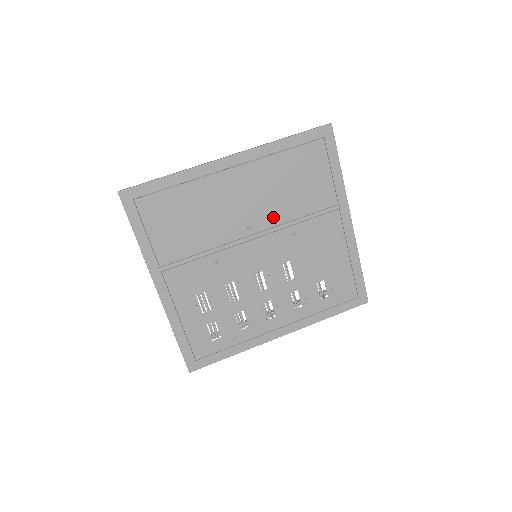
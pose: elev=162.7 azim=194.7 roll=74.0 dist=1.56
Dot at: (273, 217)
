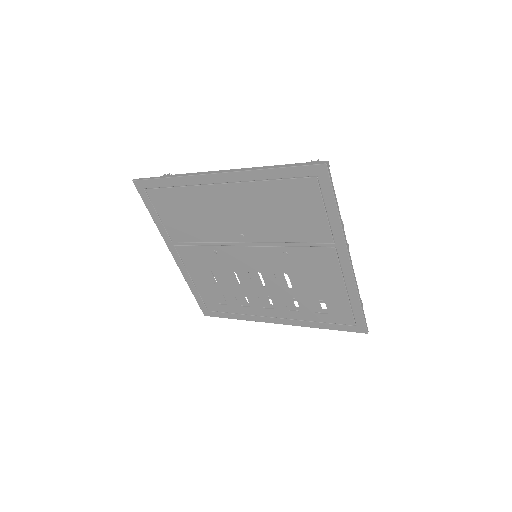
Dot at: (264, 234)
